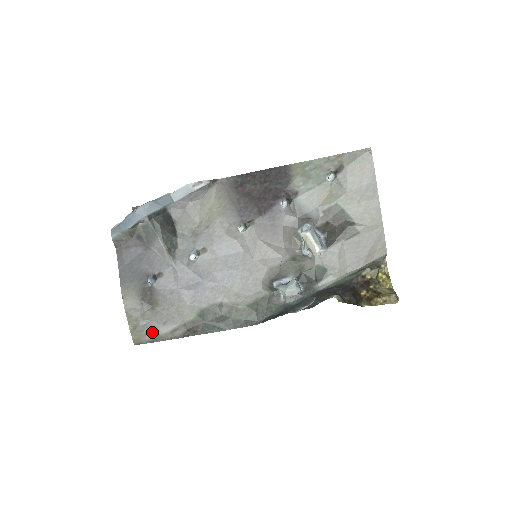
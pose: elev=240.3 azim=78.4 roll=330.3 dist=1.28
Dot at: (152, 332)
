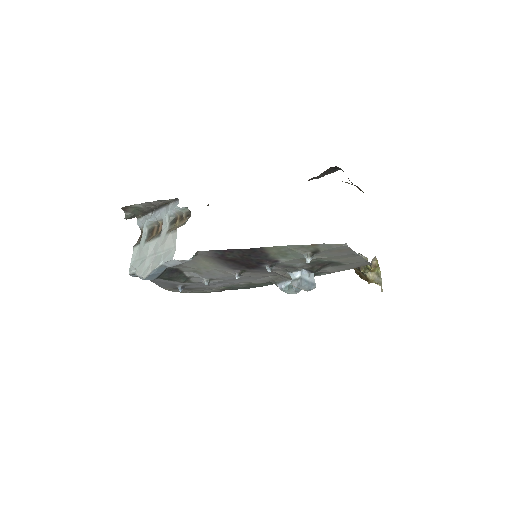
Dot at: (198, 292)
